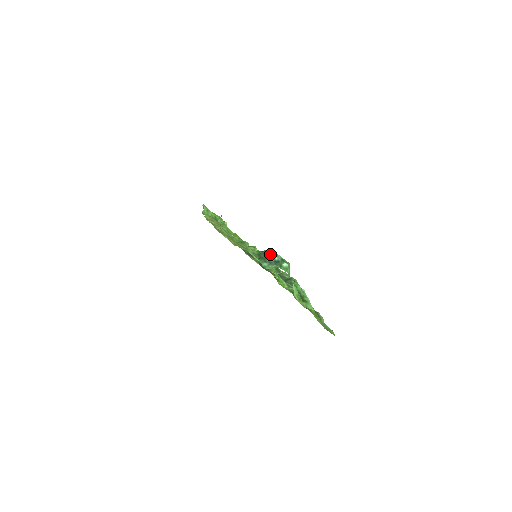
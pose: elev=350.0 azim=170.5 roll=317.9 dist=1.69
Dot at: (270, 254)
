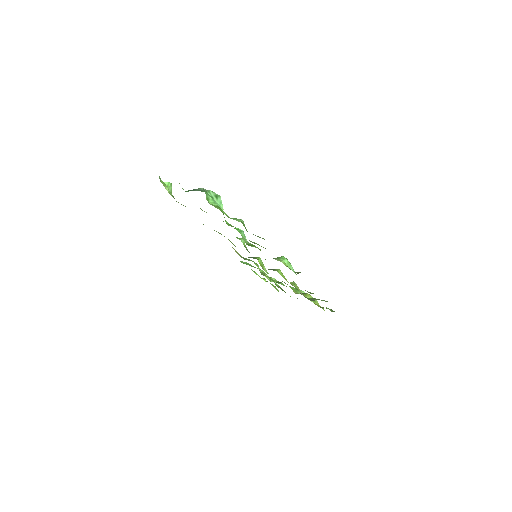
Dot at: (198, 189)
